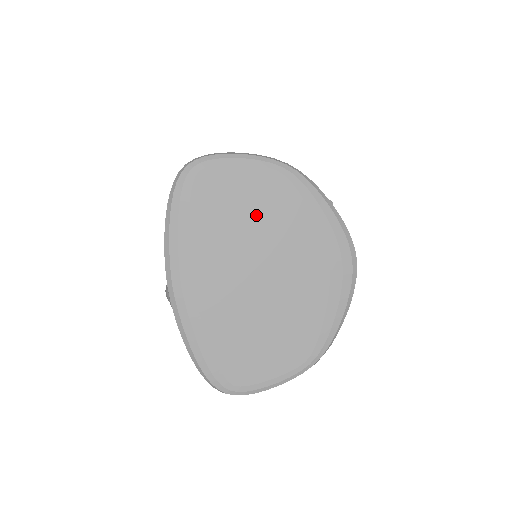
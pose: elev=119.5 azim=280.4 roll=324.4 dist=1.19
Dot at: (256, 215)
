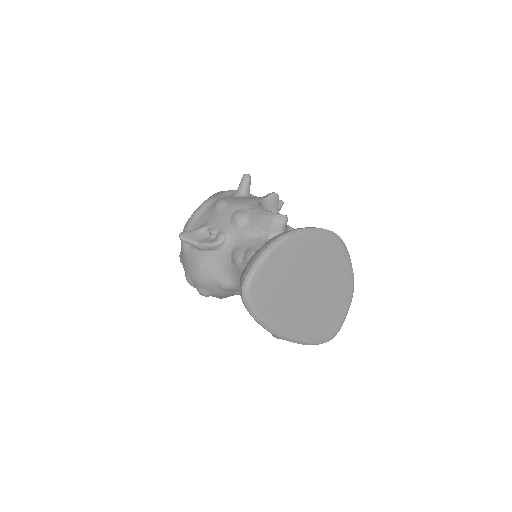
Dot at: (289, 273)
